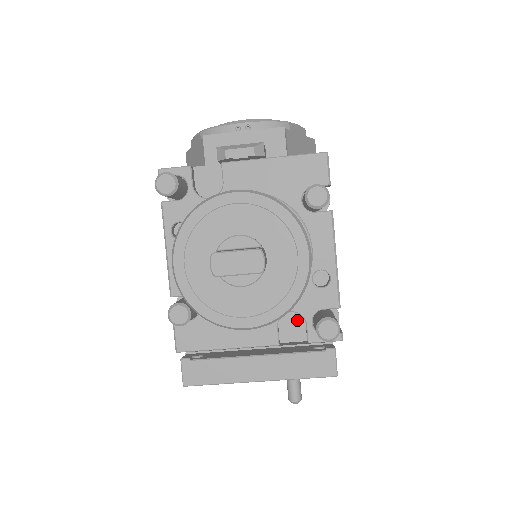
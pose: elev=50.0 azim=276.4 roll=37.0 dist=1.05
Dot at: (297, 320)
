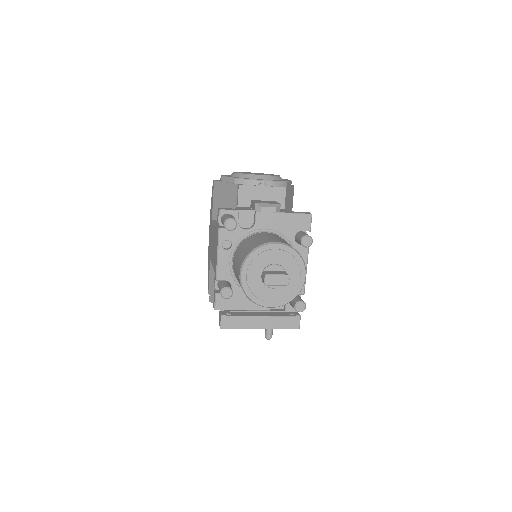
Dot at: occluded
